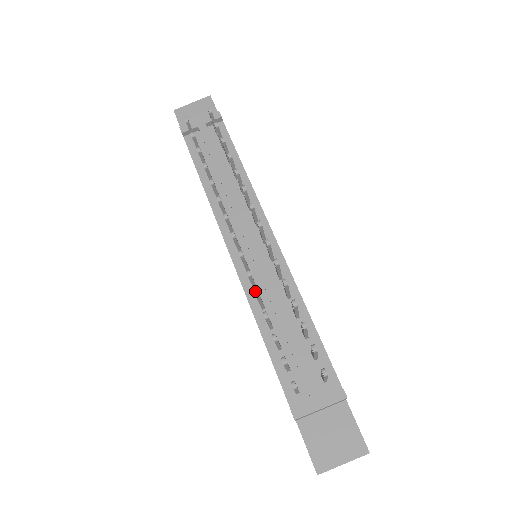
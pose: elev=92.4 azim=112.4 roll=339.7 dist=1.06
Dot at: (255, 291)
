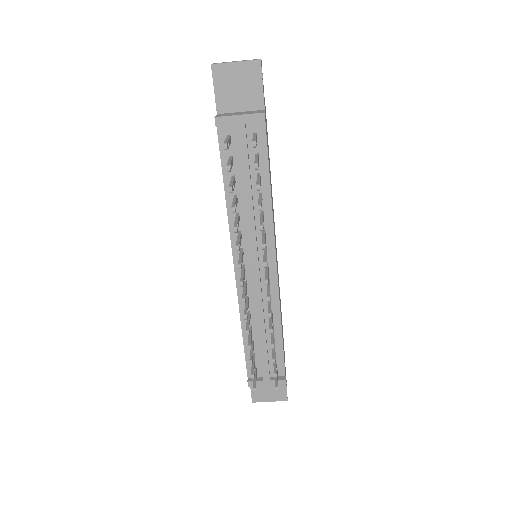
Dot at: (247, 332)
